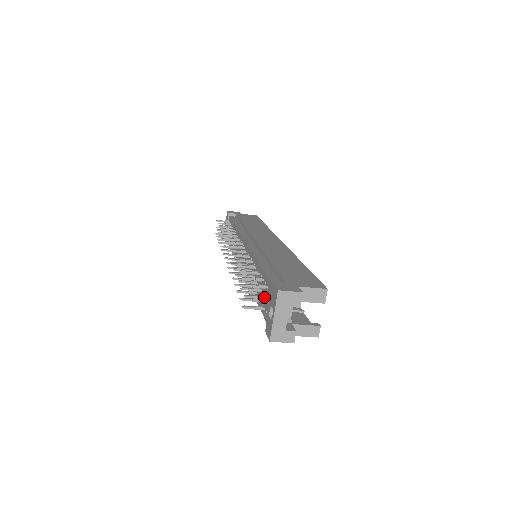
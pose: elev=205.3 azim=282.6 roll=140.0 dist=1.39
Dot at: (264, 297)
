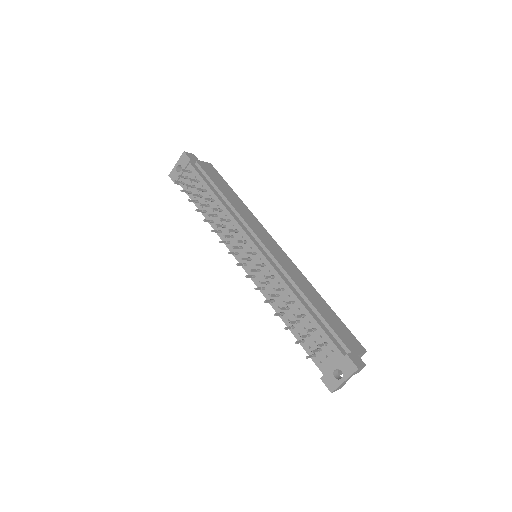
Dot at: (321, 350)
